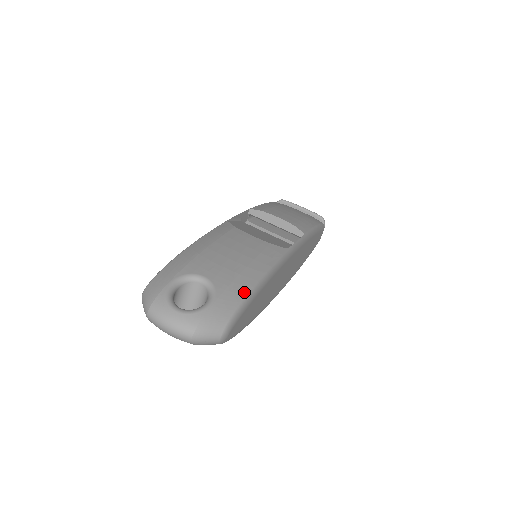
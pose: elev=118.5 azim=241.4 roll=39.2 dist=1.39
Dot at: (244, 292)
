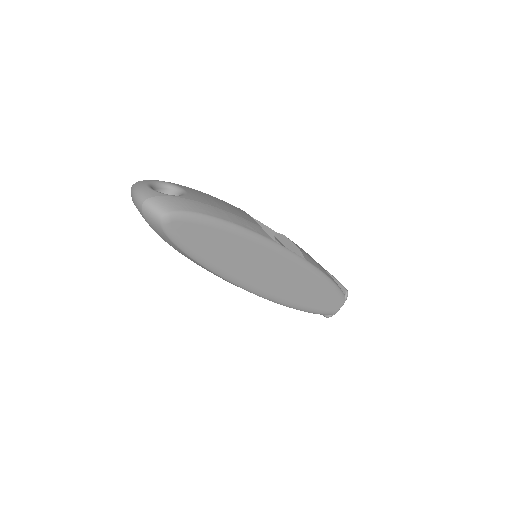
Dot at: (204, 211)
